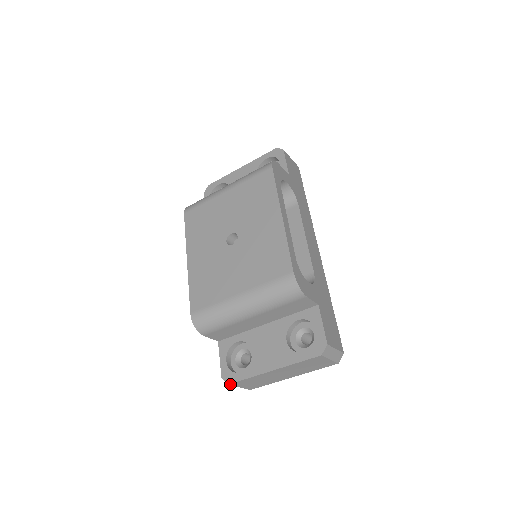
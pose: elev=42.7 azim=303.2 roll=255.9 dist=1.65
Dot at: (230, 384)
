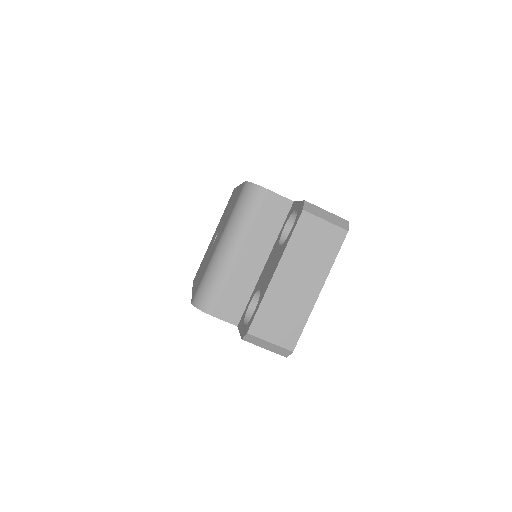
Dot at: (249, 333)
